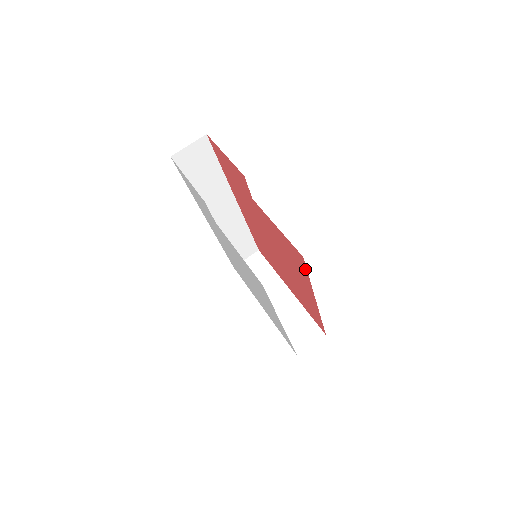
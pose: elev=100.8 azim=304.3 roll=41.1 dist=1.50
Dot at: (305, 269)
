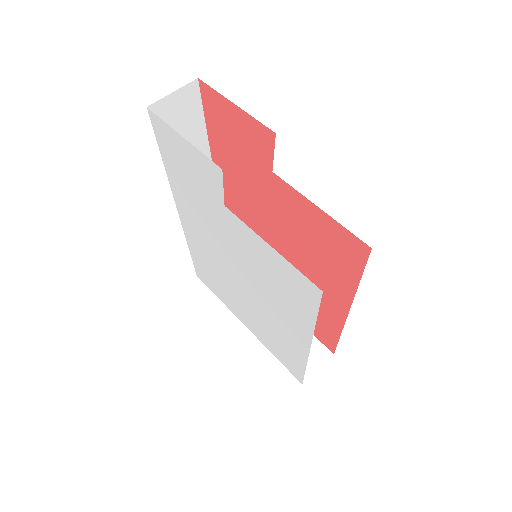
Dot at: (359, 267)
